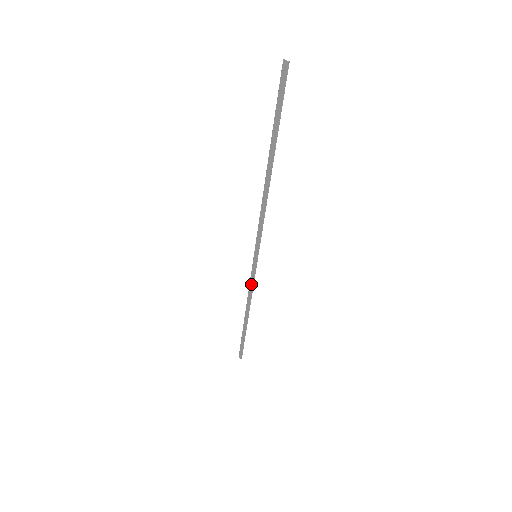
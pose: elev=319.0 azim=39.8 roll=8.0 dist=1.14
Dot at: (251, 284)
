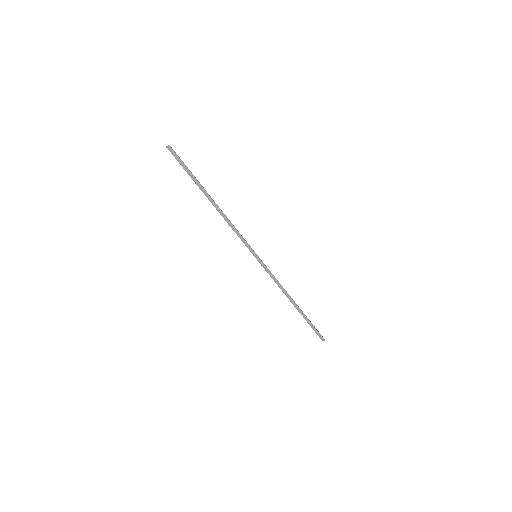
Dot at: (272, 277)
